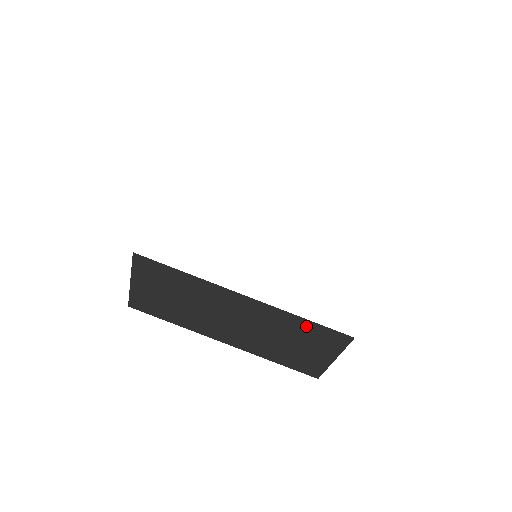
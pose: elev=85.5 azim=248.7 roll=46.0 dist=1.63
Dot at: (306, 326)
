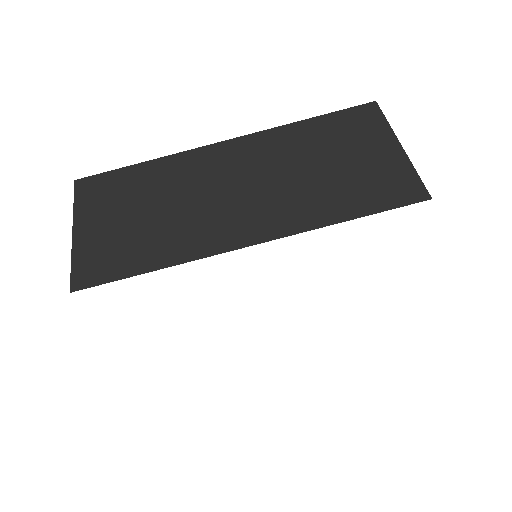
Dot at: occluded
